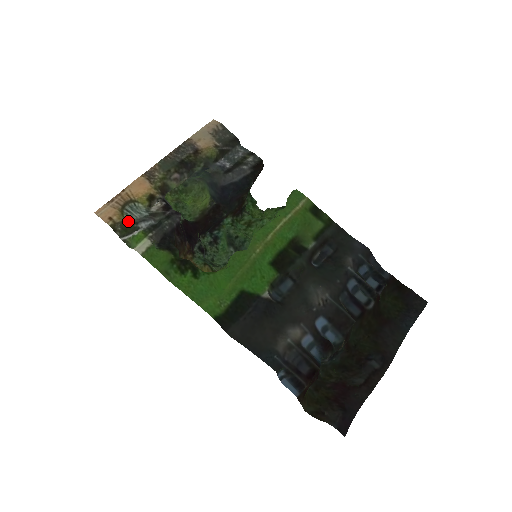
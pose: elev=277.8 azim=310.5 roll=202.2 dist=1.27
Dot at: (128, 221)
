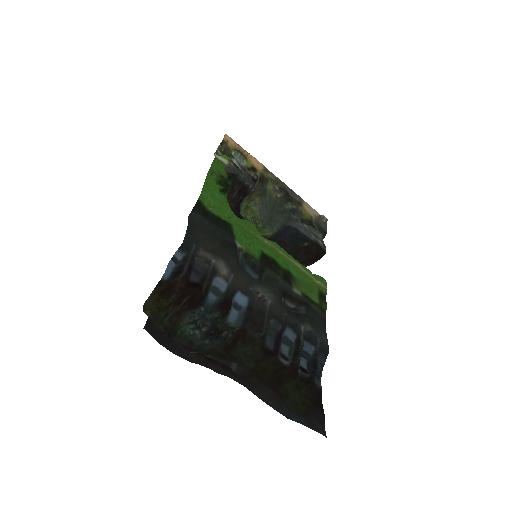
Dot at: (232, 153)
